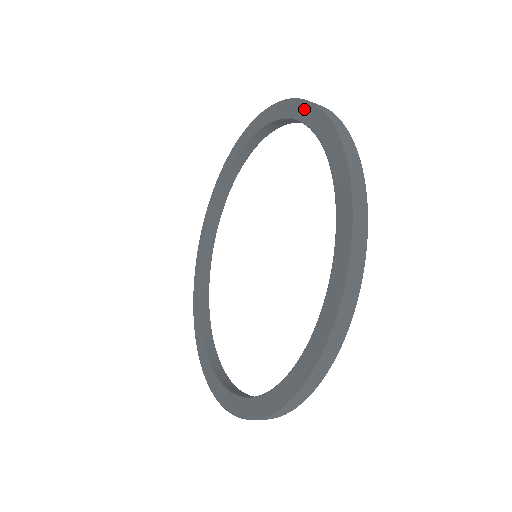
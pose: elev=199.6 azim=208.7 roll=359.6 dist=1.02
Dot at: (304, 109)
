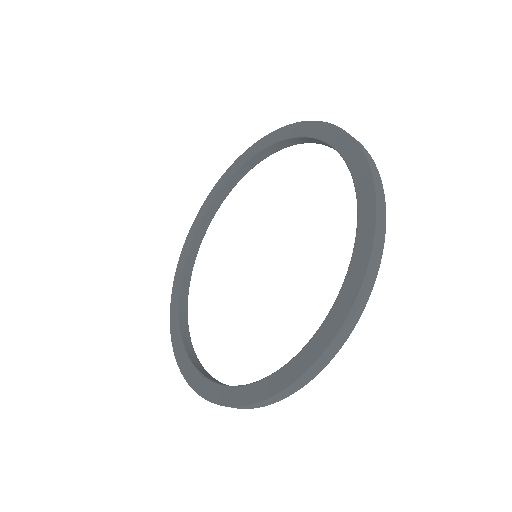
Dot at: (307, 127)
